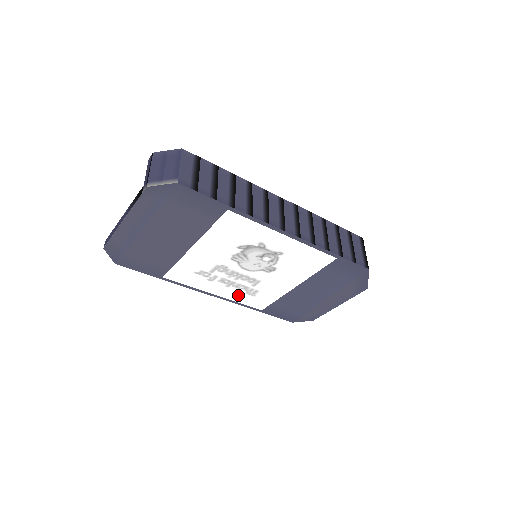
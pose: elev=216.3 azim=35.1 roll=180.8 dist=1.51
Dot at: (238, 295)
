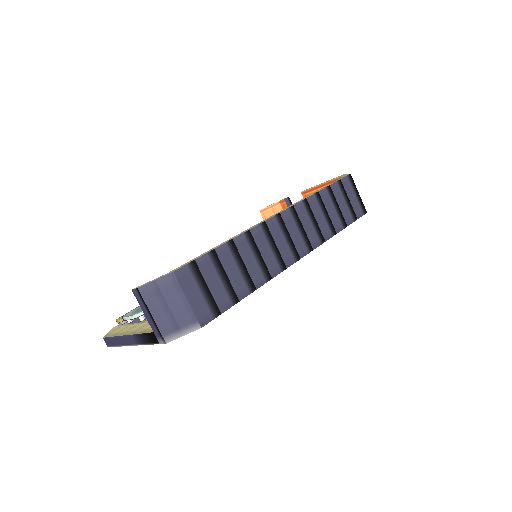
Dot at: occluded
